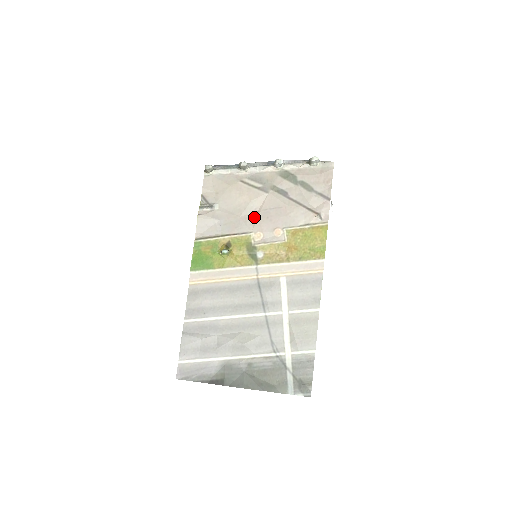
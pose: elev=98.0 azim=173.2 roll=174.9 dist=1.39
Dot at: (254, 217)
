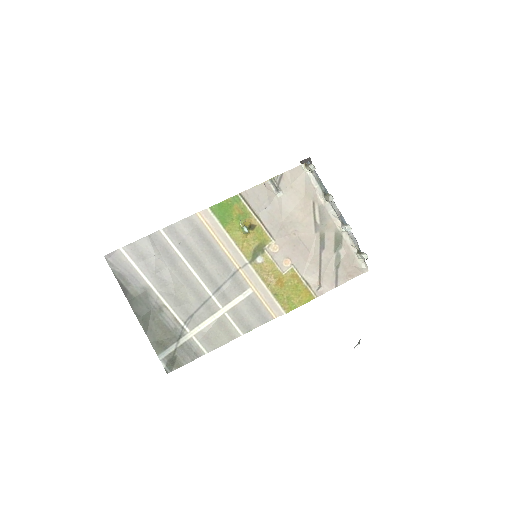
Dot at: (289, 234)
